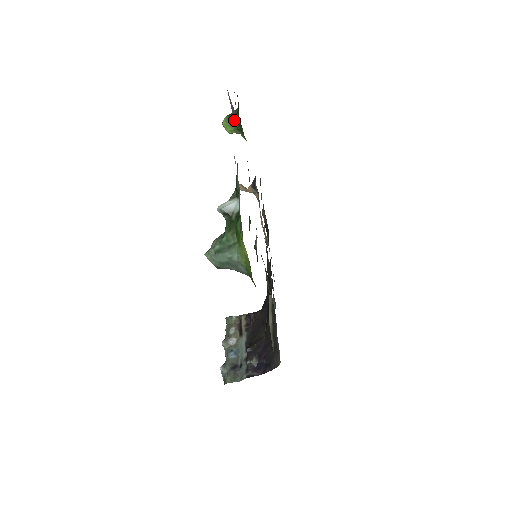
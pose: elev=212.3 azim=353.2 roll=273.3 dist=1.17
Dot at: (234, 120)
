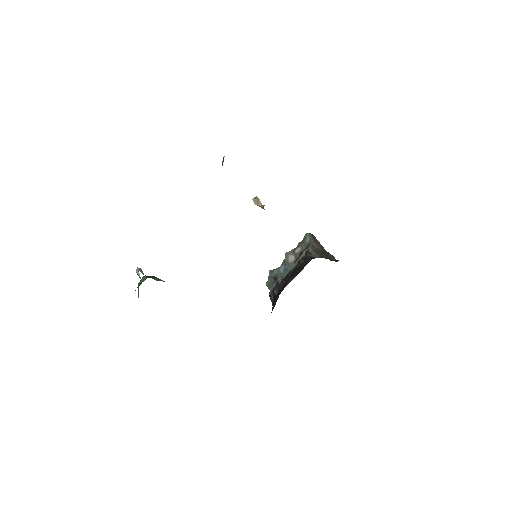
Dot at: occluded
